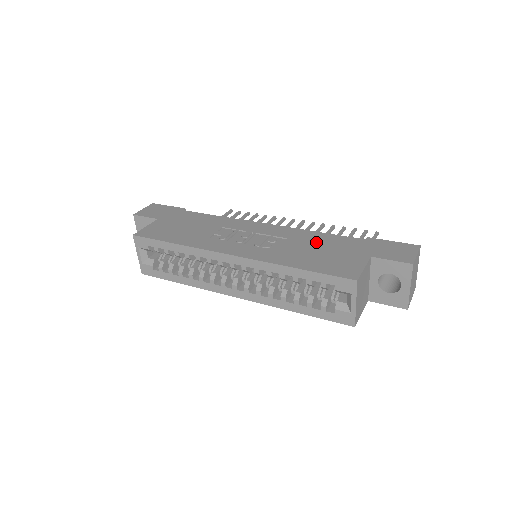
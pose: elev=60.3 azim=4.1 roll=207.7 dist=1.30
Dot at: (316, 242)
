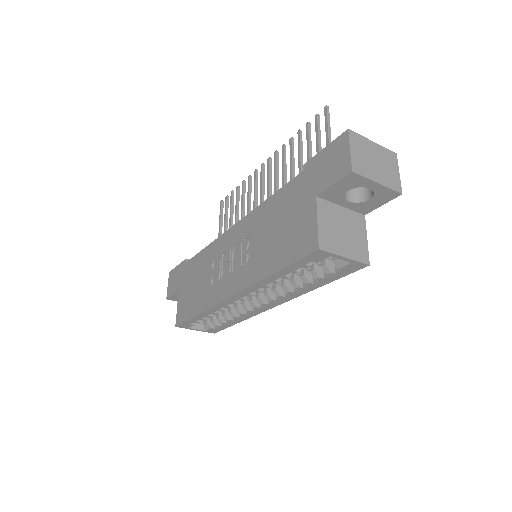
Dot at: (272, 217)
